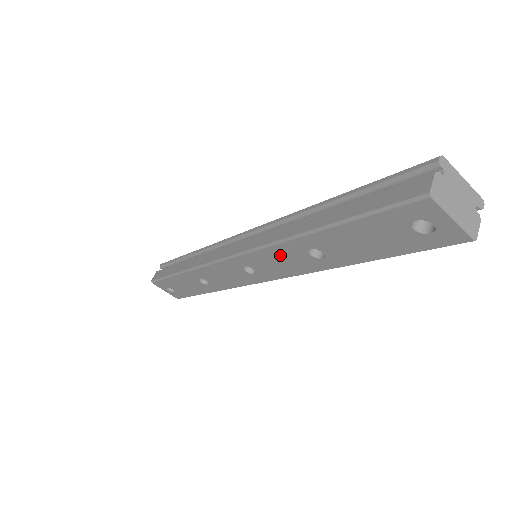
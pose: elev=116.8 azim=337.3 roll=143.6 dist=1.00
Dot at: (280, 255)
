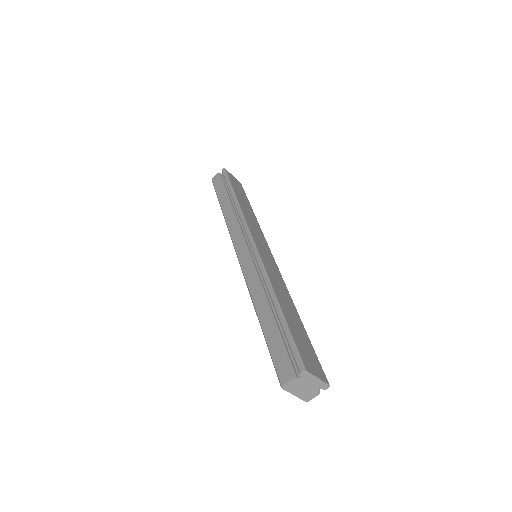
Dot at: occluded
